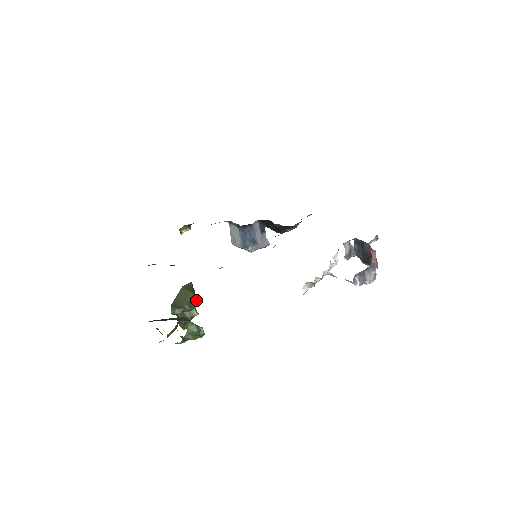
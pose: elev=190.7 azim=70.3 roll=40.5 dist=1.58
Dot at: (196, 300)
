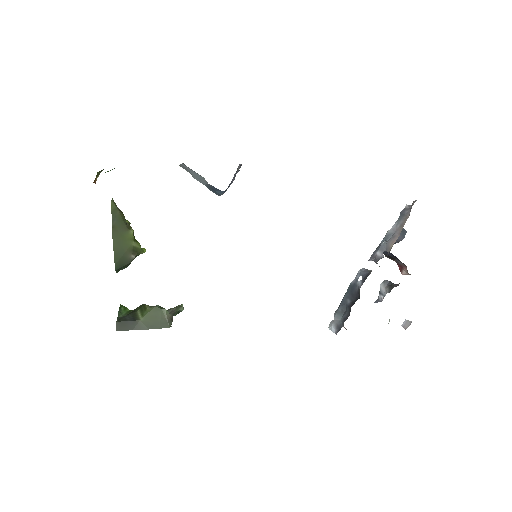
Dot at: occluded
